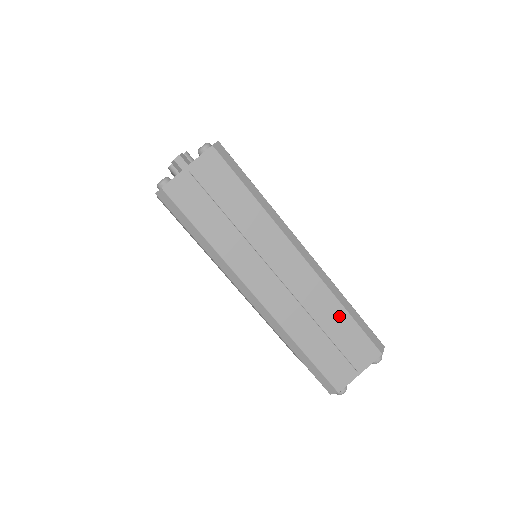
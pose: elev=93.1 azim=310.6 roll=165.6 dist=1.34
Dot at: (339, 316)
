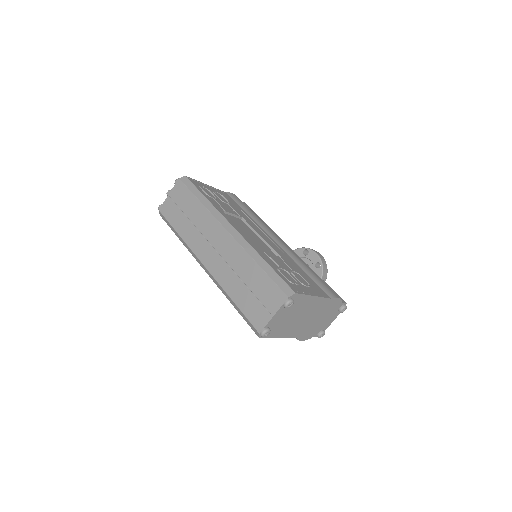
Dot at: (253, 270)
